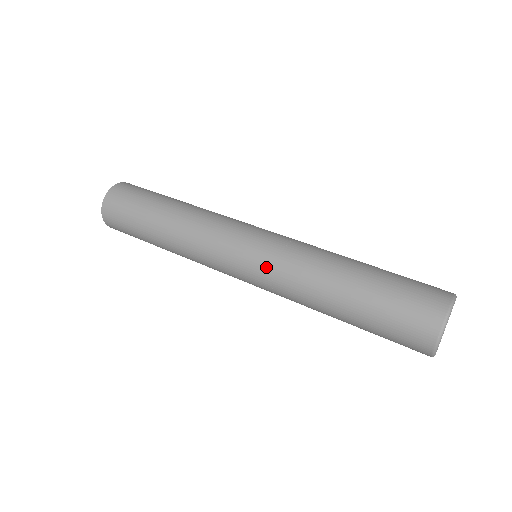
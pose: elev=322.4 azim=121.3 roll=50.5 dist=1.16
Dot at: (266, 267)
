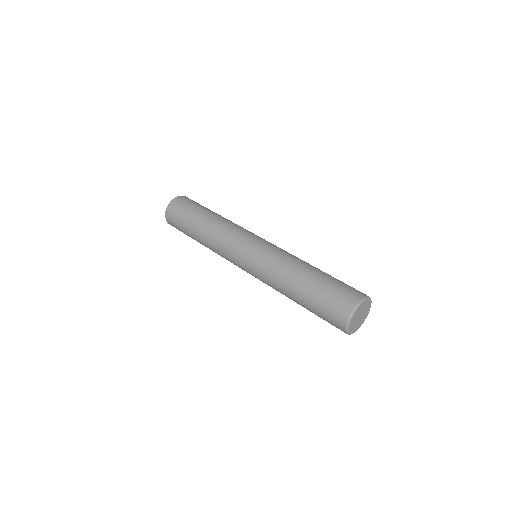
Dot at: (256, 275)
